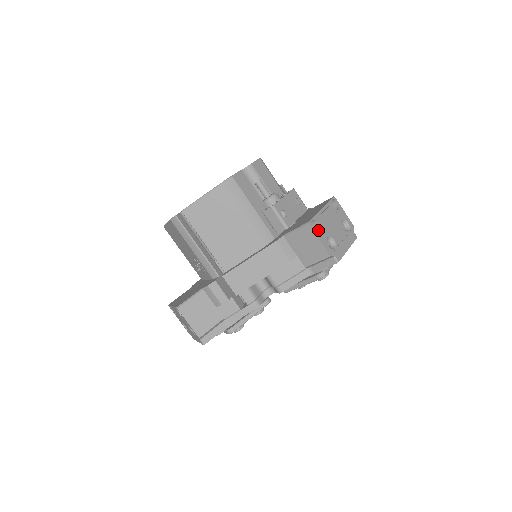
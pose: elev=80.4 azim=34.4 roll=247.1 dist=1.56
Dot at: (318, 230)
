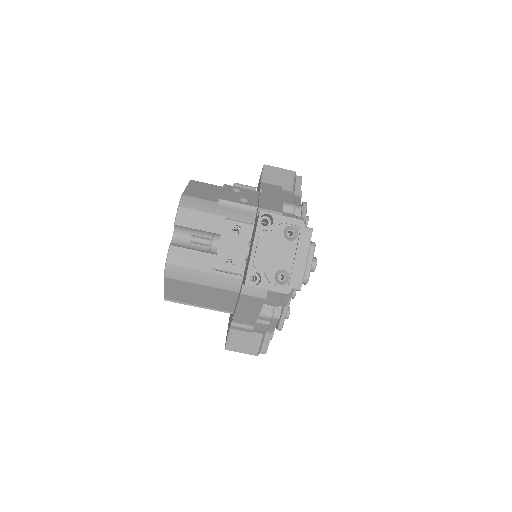
Dot at: (260, 279)
